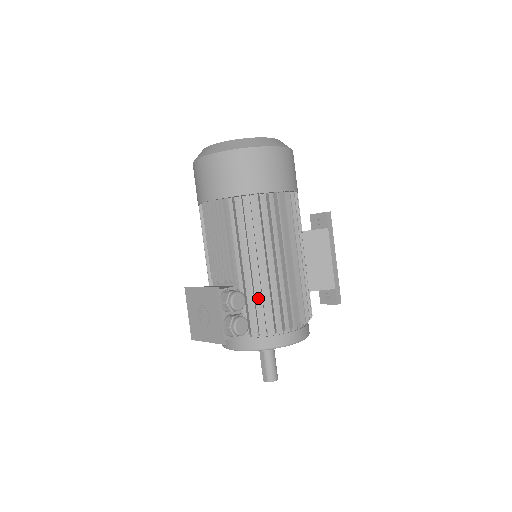
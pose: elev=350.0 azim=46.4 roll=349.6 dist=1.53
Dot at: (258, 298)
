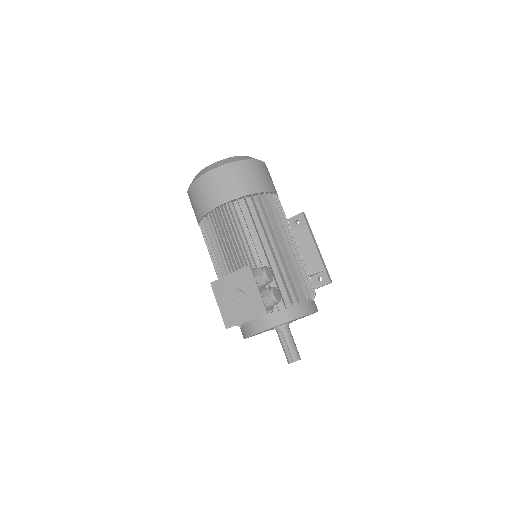
Dot at: (277, 277)
